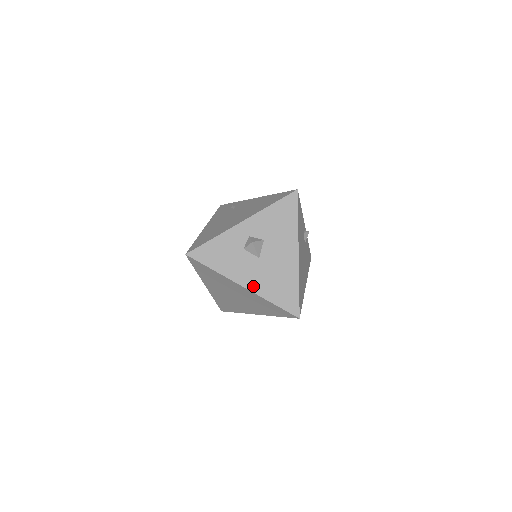
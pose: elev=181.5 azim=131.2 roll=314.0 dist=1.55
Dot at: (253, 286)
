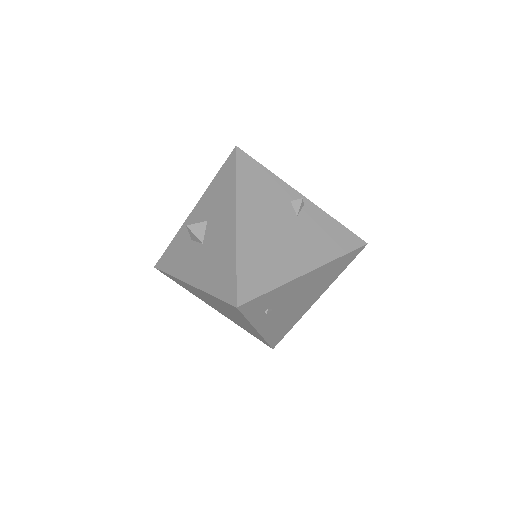
Dot at: (197, 280)
